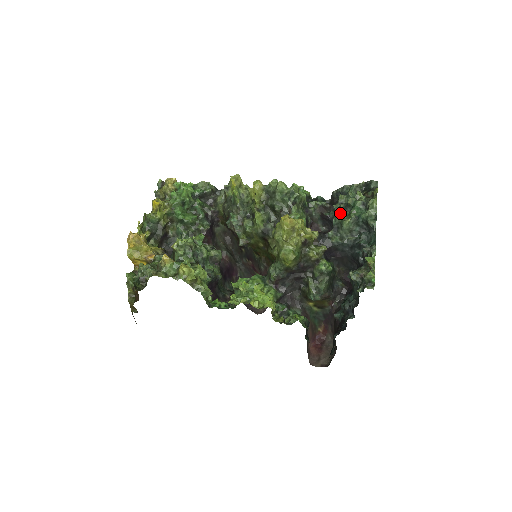
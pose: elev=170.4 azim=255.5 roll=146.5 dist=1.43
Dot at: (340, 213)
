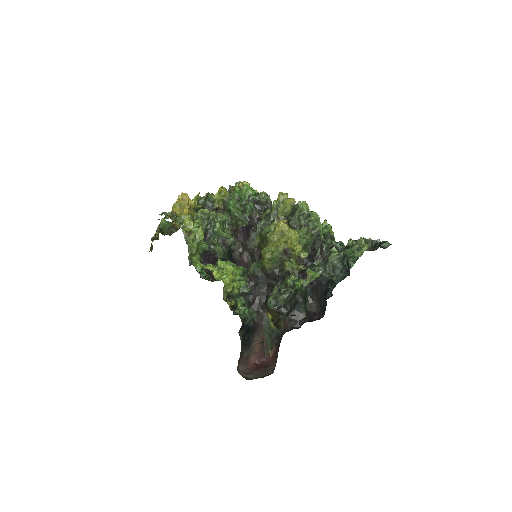
Dot at: occluded
